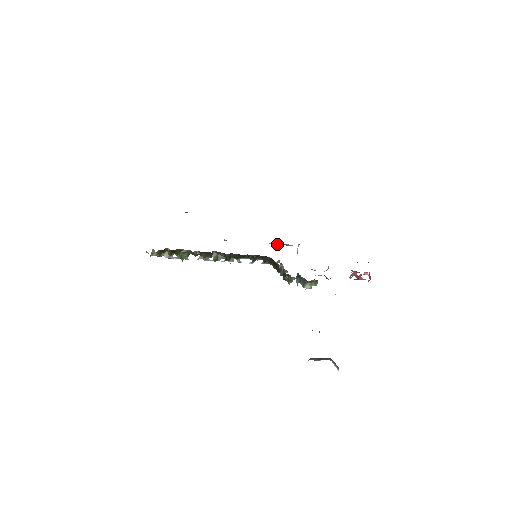
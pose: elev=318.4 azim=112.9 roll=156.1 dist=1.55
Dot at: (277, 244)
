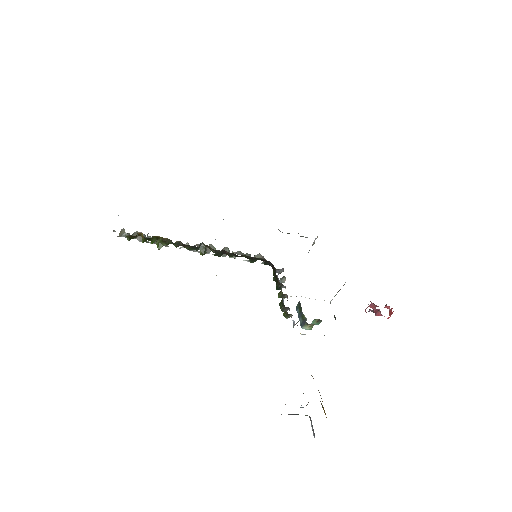
Dot at: occluded
